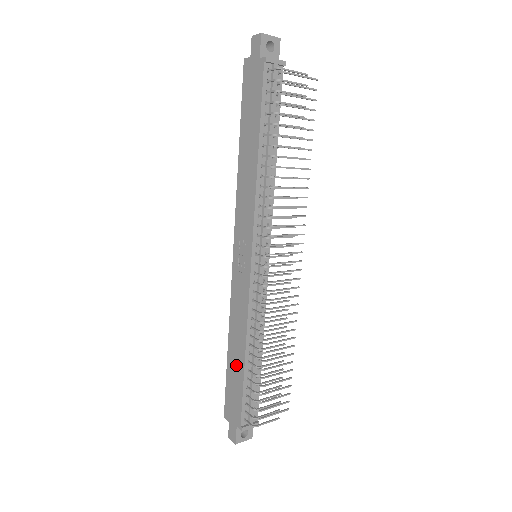
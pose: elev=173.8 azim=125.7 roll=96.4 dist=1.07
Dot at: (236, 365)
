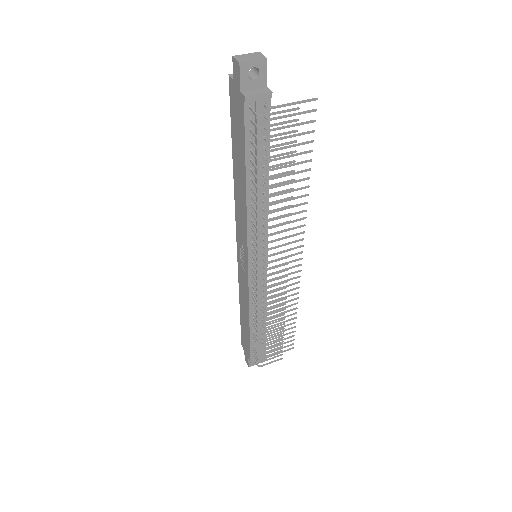
Dot at: (245, 324)
